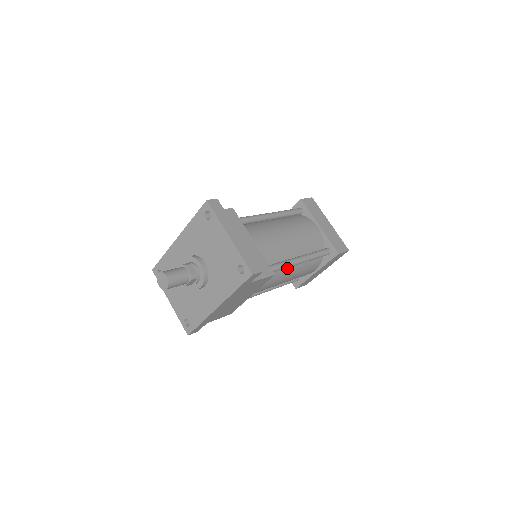
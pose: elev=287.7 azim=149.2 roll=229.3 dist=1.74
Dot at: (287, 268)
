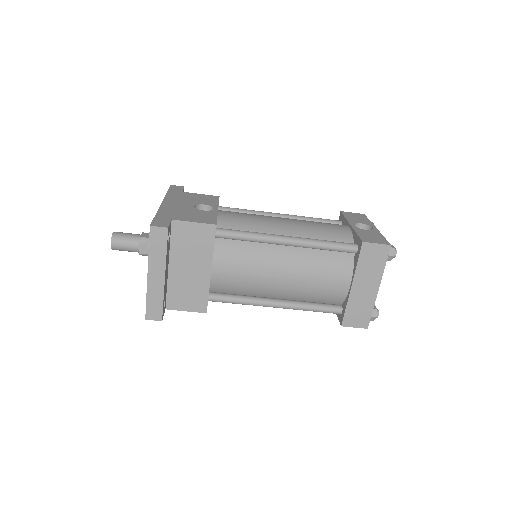
Dot at: occluded
